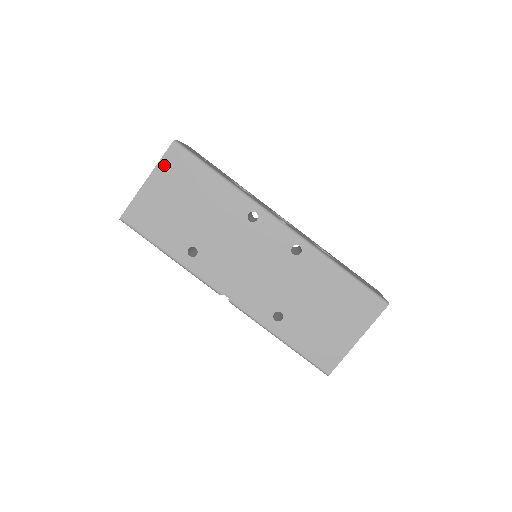
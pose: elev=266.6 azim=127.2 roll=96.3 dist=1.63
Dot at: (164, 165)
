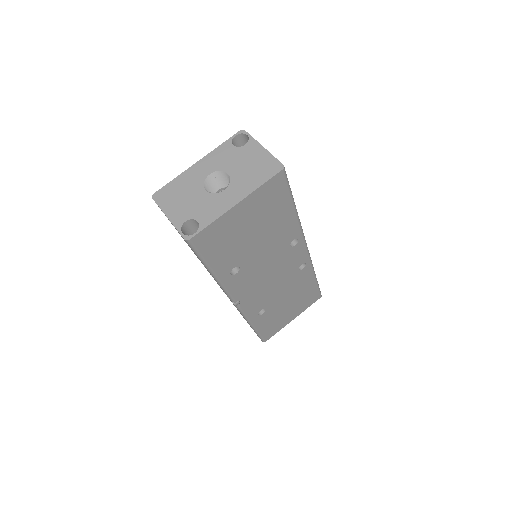
Dot at: (262, 191)
